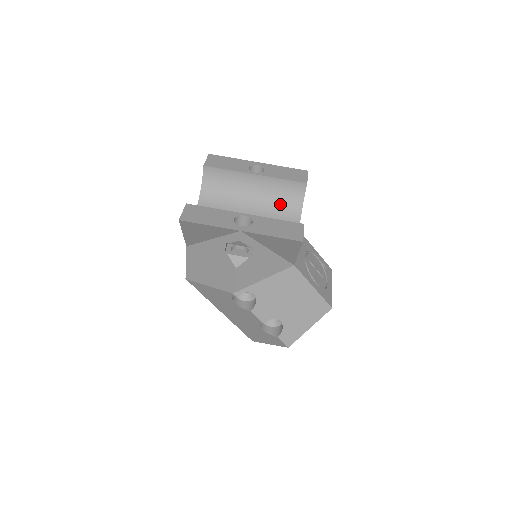
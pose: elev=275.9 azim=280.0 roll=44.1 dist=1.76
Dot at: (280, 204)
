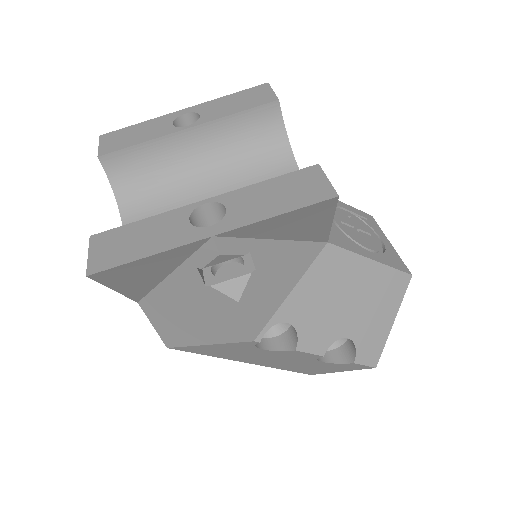
Dot at: (252, 156)
